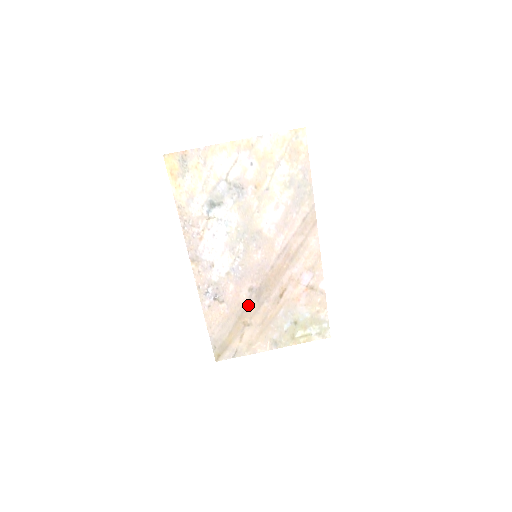
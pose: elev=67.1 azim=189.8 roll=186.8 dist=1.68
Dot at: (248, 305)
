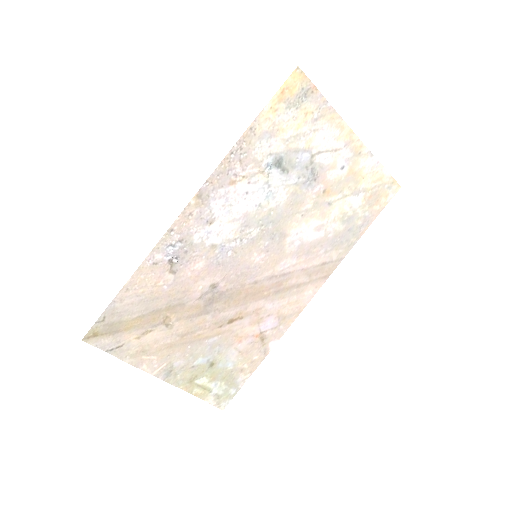
Dot at: (193, 301)
